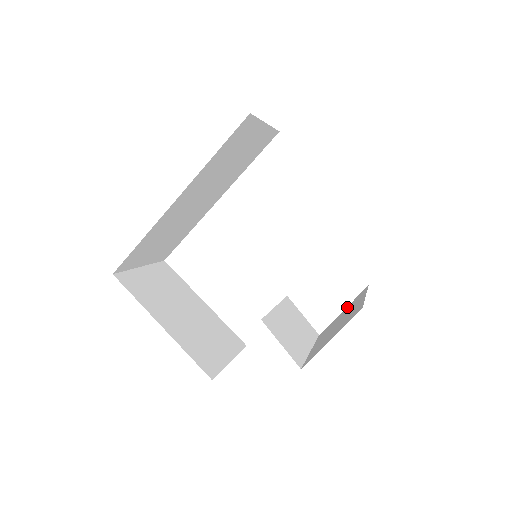
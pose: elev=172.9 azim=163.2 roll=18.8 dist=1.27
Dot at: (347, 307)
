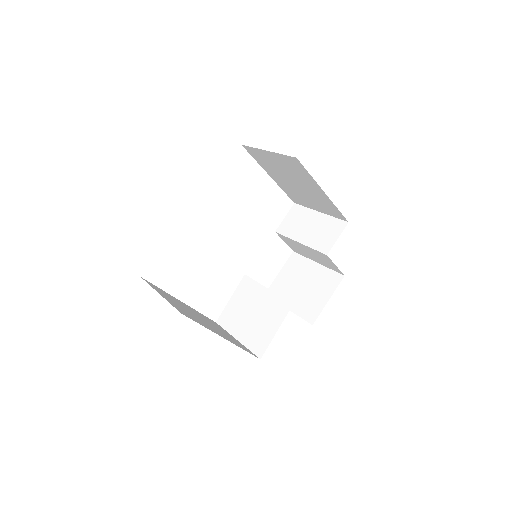
Dot at: (285, 270)
